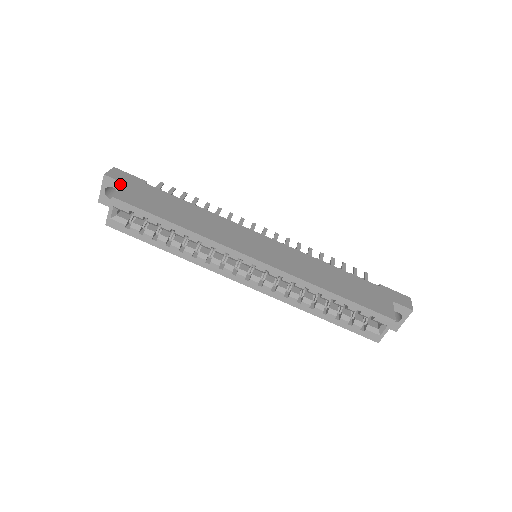
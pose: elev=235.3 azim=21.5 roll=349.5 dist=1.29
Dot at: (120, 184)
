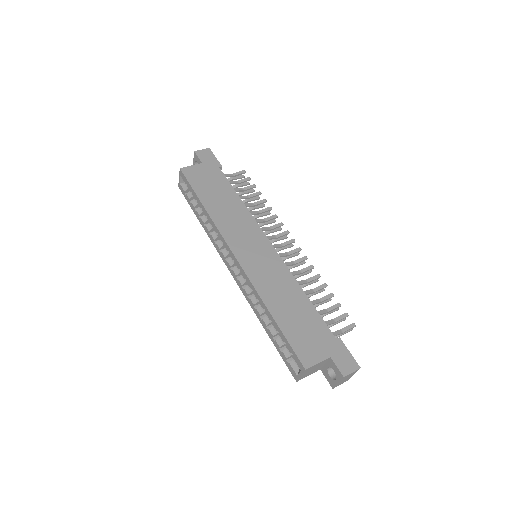
Dot at: (200, 162)
